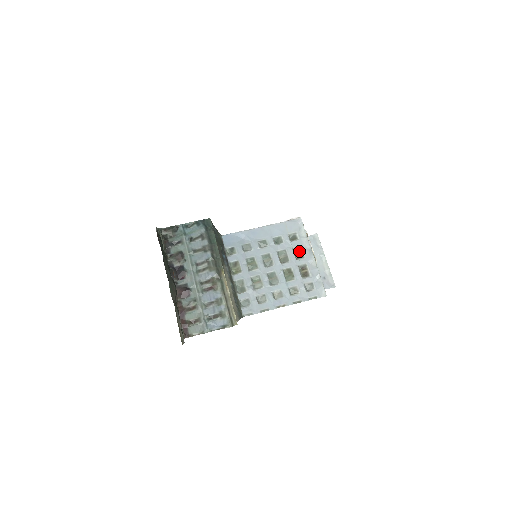
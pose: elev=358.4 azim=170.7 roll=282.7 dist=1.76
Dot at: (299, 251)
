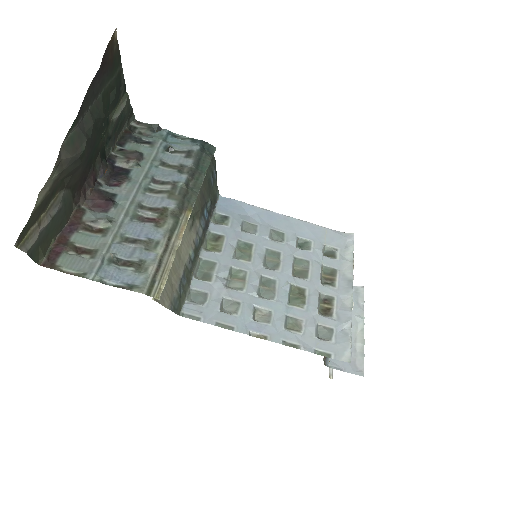
Dot at: (331, 274)
